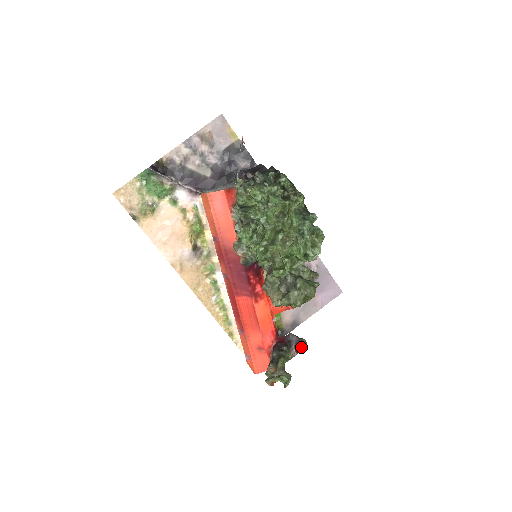
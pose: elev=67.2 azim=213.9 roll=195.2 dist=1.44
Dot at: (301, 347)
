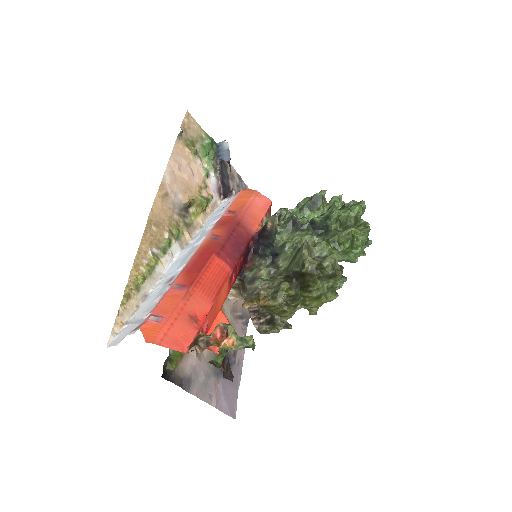
Dot at: (226, 377)
